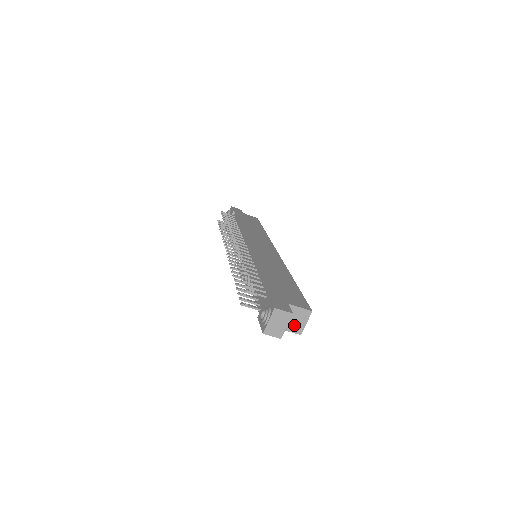
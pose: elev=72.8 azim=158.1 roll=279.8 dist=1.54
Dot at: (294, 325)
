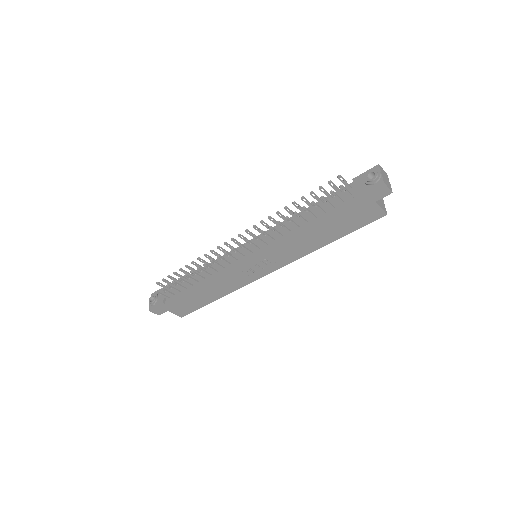
Dot at: (381, 204)
